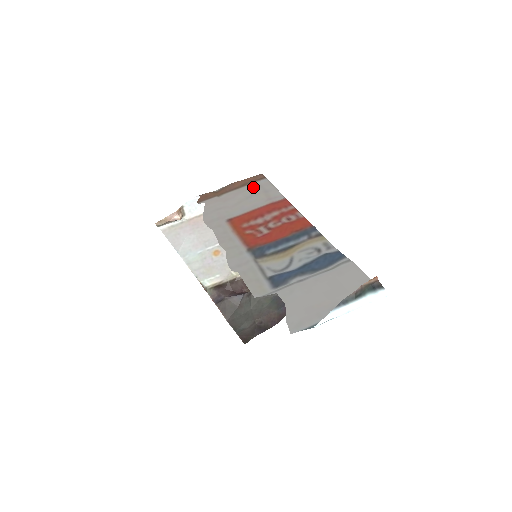
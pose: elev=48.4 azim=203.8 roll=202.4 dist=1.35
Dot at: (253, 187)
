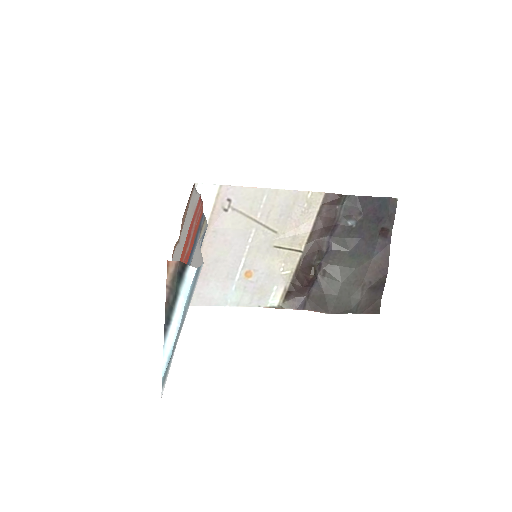
Dot at: (188, 208)
